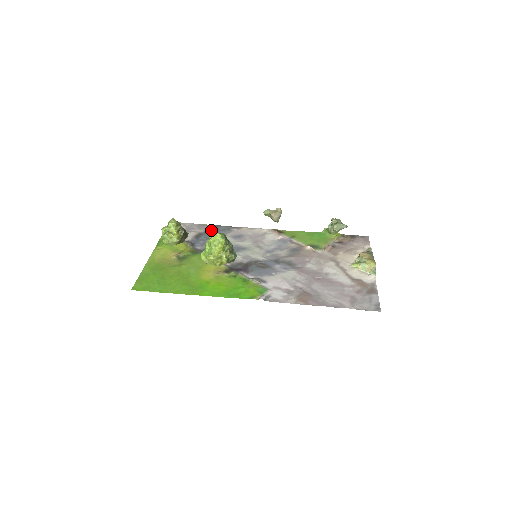
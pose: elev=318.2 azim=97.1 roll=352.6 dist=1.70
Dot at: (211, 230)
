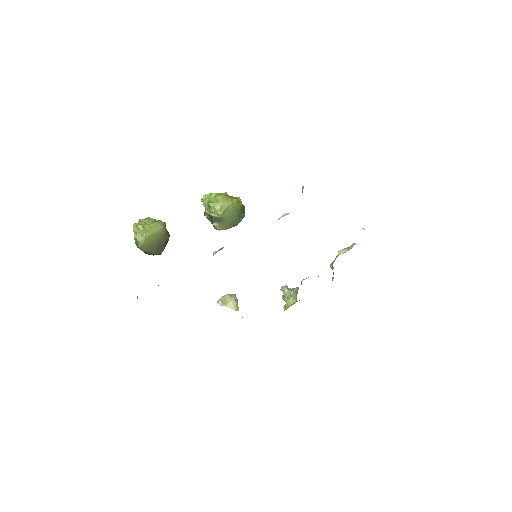
Dot at: occluded
